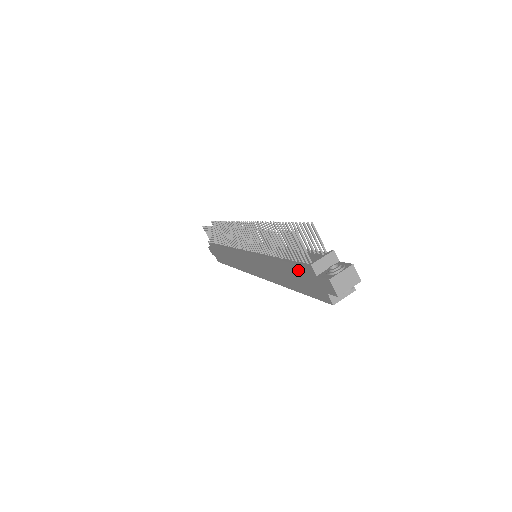
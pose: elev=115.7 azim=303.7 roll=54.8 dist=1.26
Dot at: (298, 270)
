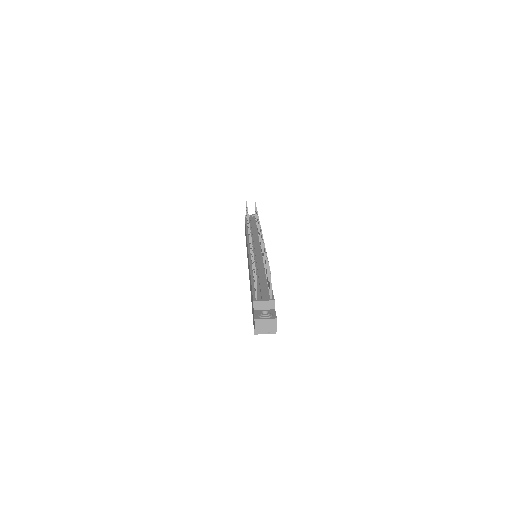
Dot at: occluded
